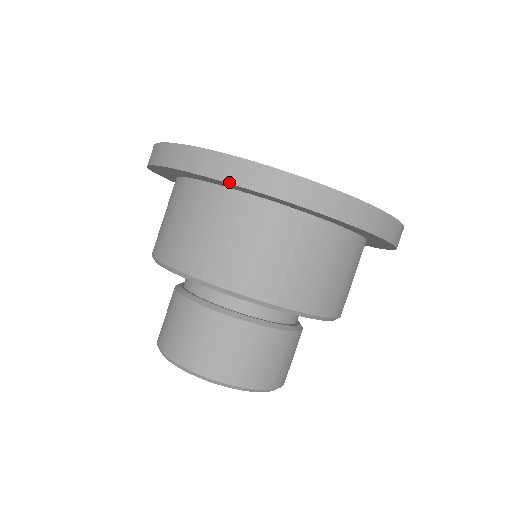
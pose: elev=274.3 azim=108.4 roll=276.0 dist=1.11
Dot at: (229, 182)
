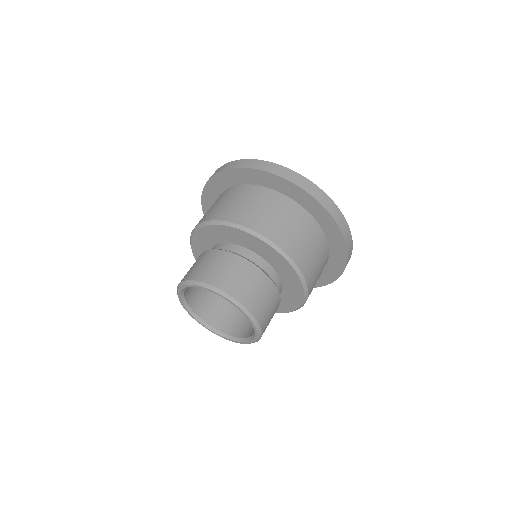
Dot at: (287, 179)
